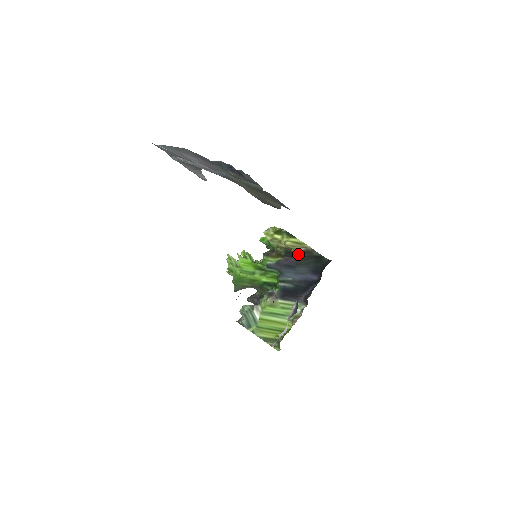
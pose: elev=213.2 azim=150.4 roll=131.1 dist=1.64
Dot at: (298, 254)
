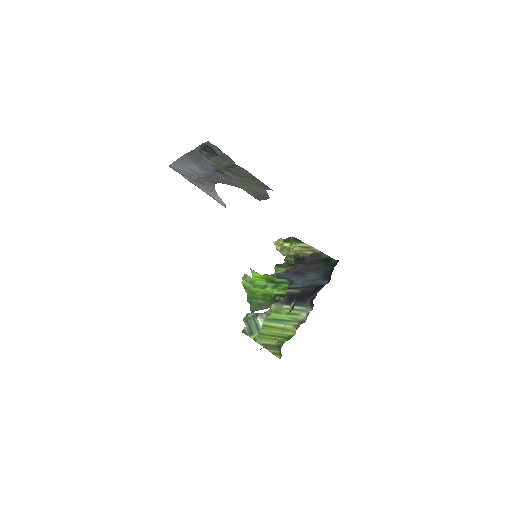
Dot at: (306, 258)
